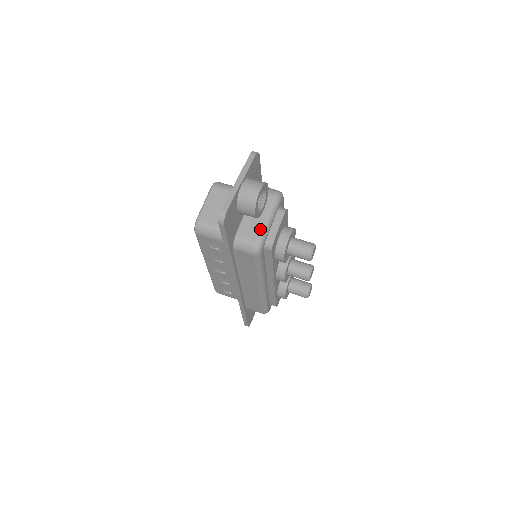
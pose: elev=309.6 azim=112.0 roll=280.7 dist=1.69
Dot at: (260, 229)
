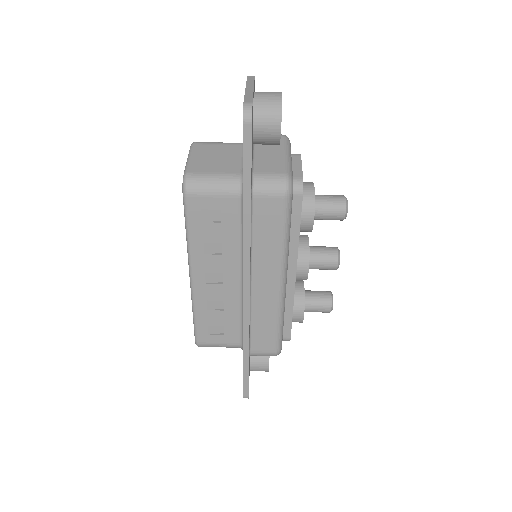
Dot at: (282, 163)
